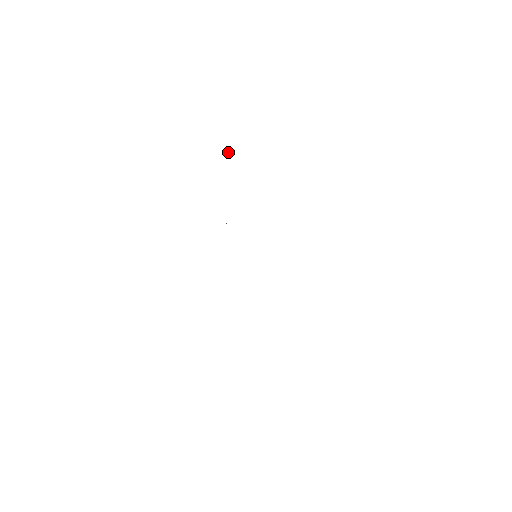
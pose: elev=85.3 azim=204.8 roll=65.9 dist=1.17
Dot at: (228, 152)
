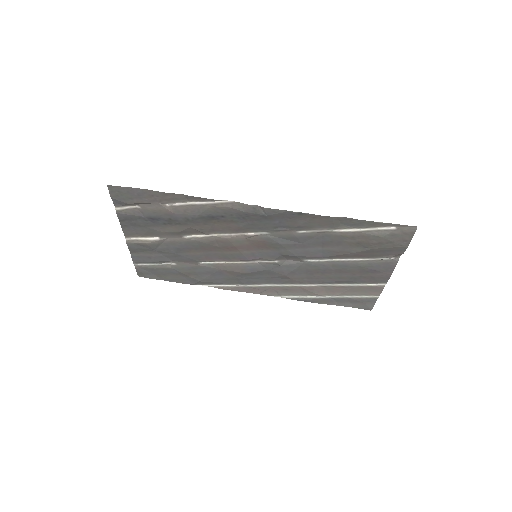
Dot at: (171, 266)
